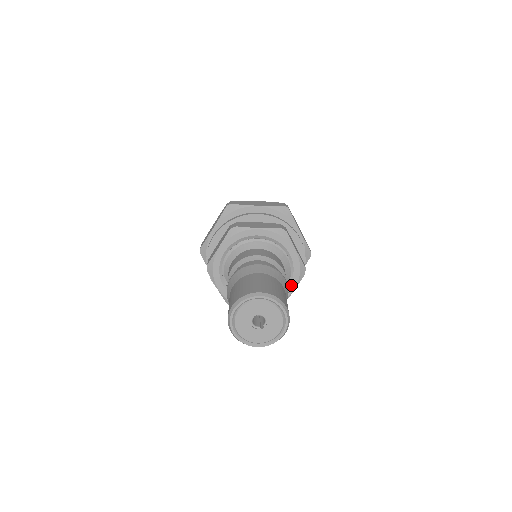
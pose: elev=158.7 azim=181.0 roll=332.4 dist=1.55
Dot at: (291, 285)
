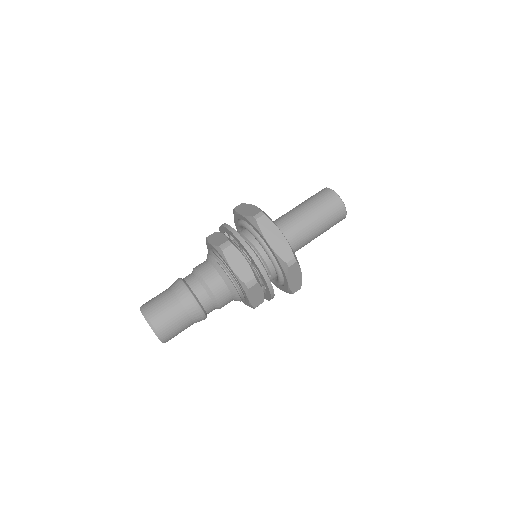
Dot at: (244, 301)
